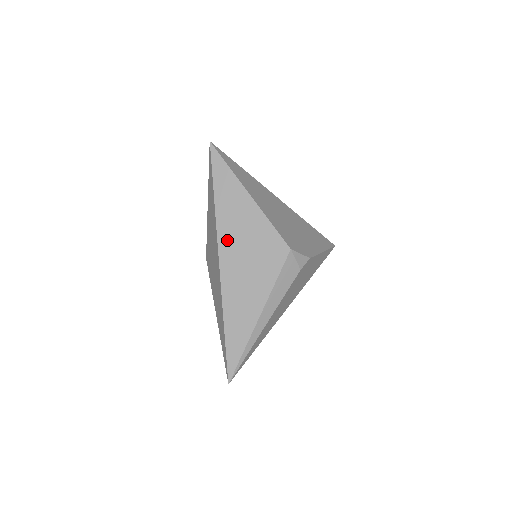
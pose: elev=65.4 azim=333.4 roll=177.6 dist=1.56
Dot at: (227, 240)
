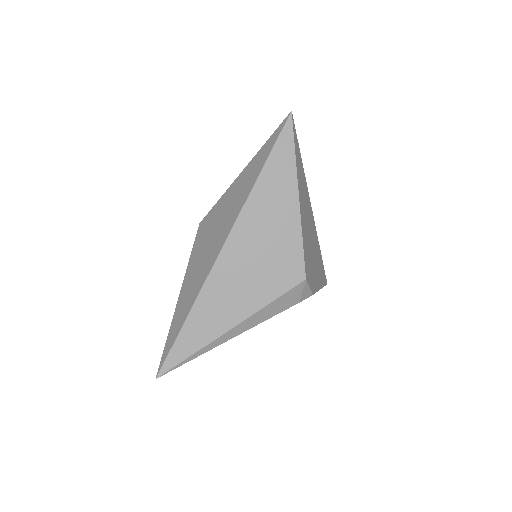
Dot at: (246, 229)
